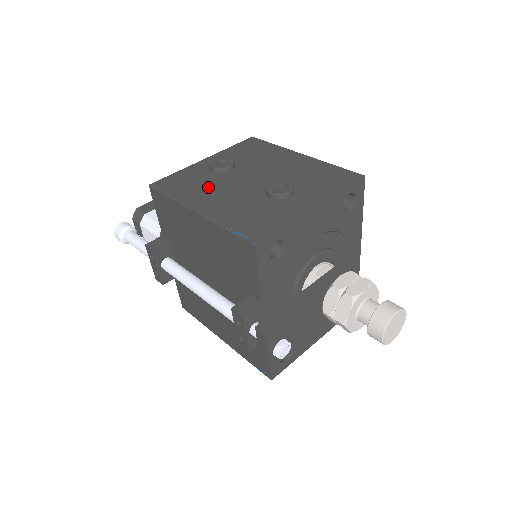
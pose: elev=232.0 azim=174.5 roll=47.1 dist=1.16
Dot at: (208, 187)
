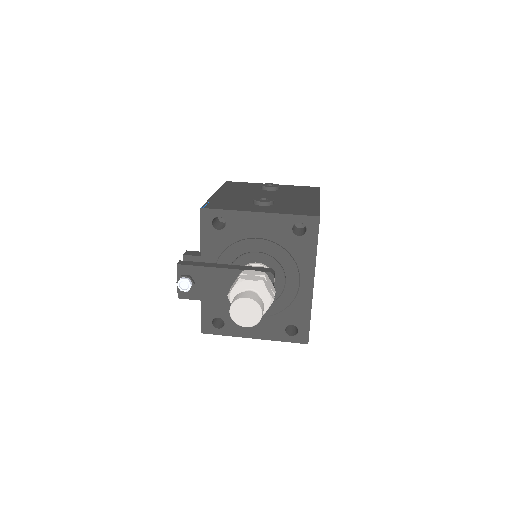
Dot at: (243, 190)
